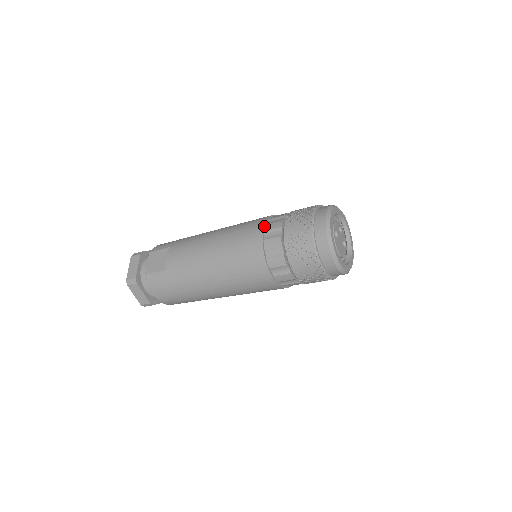
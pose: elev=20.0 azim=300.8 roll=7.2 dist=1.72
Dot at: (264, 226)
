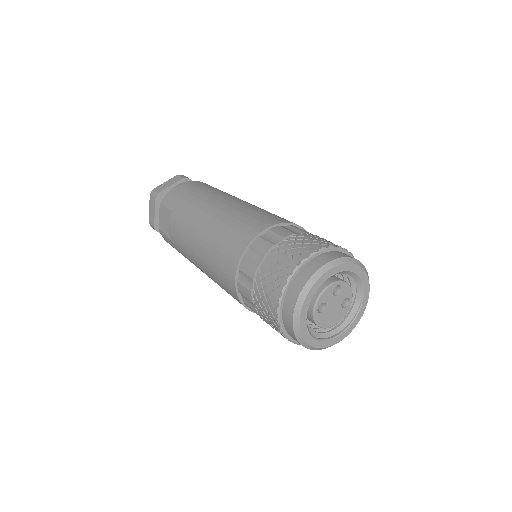
Dot at: (239, 262)
